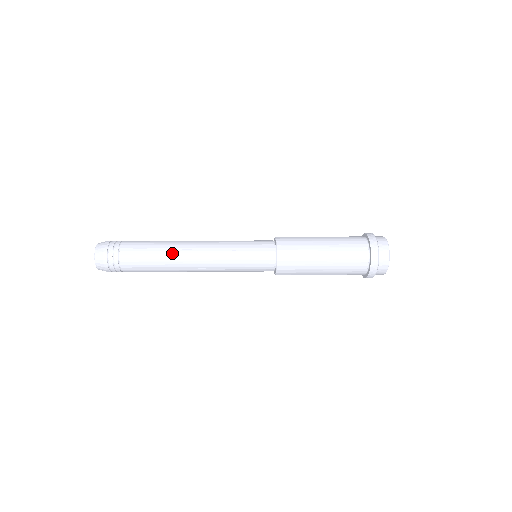
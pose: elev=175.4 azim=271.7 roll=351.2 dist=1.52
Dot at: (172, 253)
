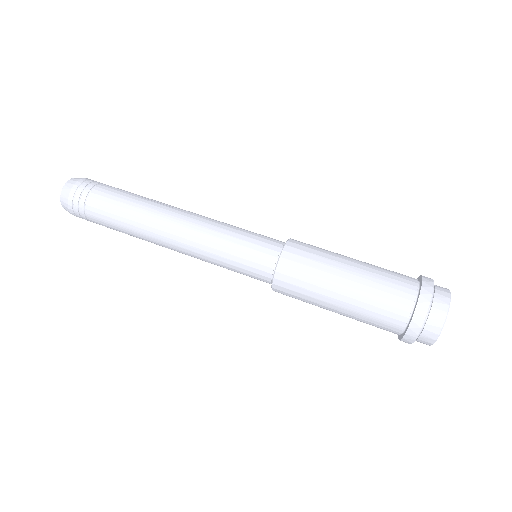
Dot at: (145, 227)
